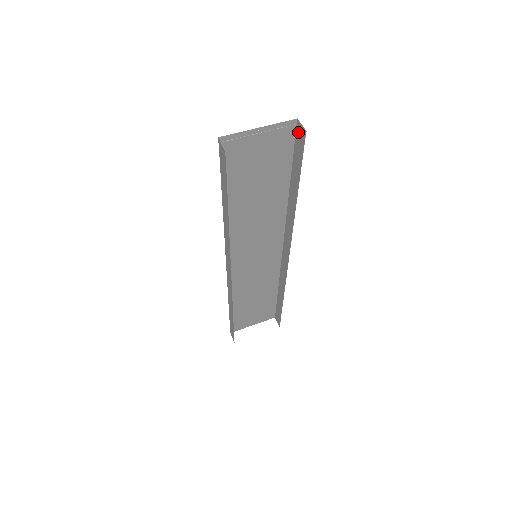
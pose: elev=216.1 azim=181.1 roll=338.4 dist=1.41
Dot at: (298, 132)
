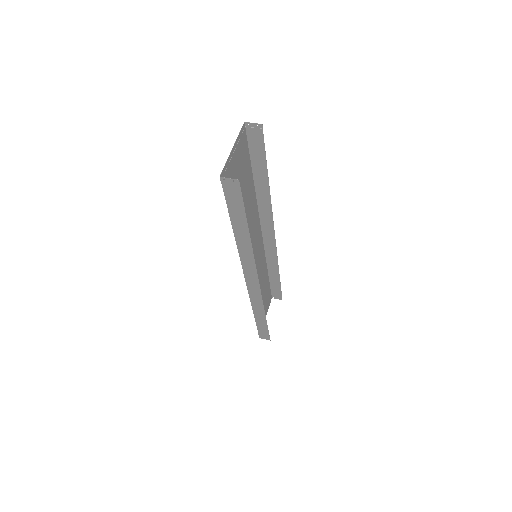
Dot at: (250, 132)
